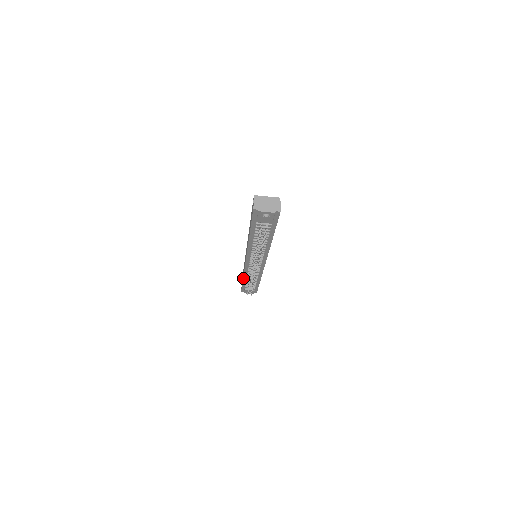
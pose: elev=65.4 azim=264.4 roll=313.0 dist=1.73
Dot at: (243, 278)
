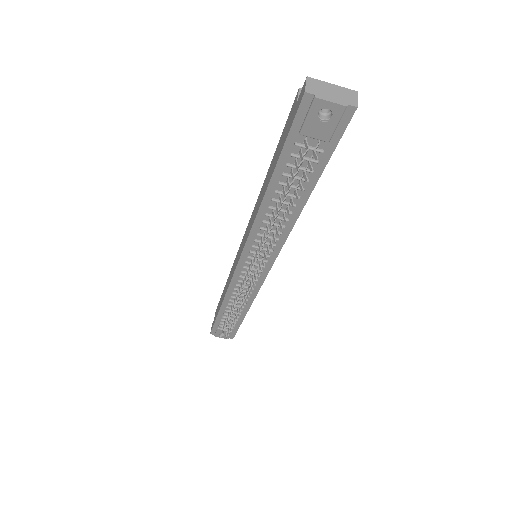
Dot at: (222, 303)
